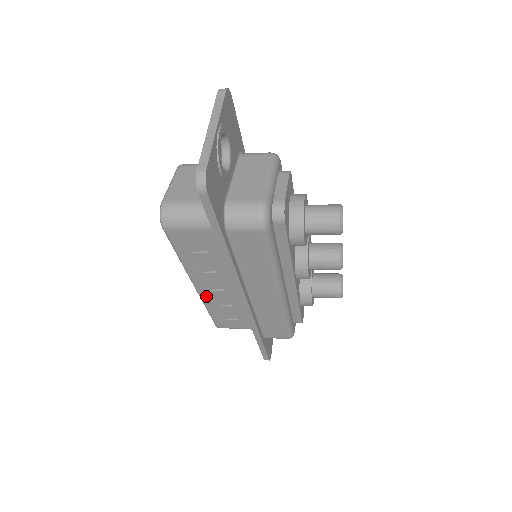
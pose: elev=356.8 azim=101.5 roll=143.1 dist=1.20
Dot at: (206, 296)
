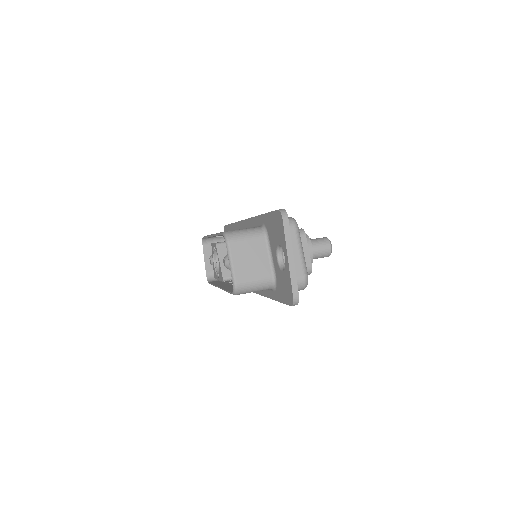
Dot at: occluded
